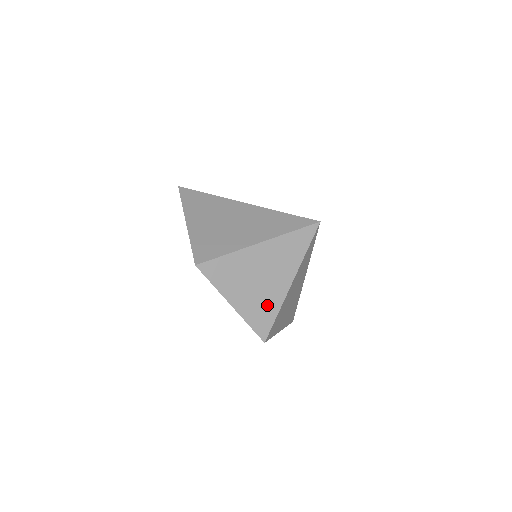
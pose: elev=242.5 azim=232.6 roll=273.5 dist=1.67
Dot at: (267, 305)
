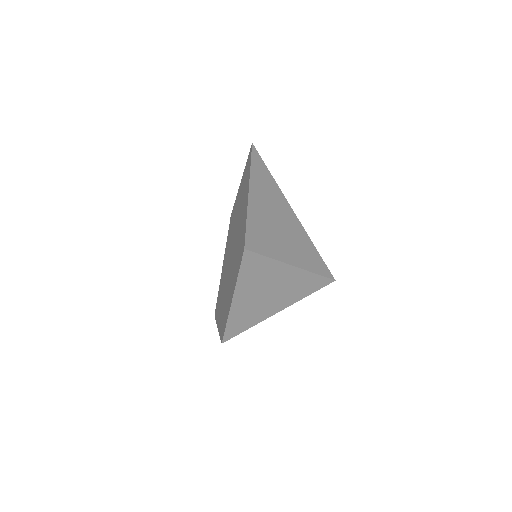
Dot at: (252, 316)
